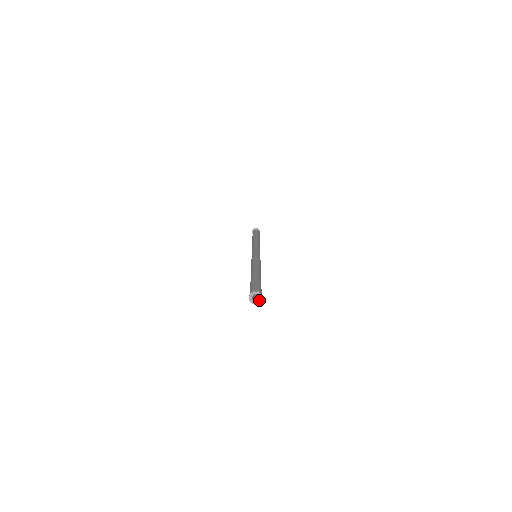
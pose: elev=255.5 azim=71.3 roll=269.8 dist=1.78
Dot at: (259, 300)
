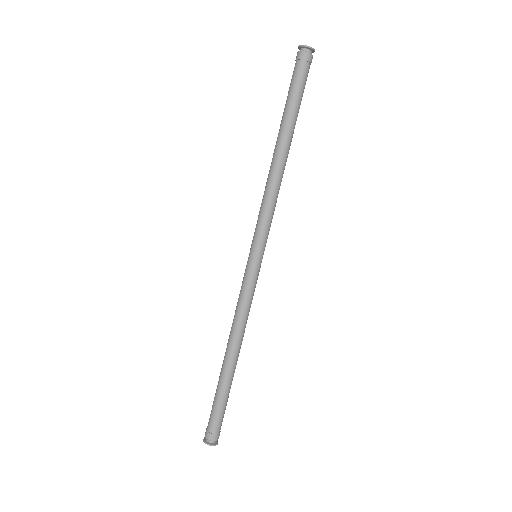
Dot at: (309, 48)
